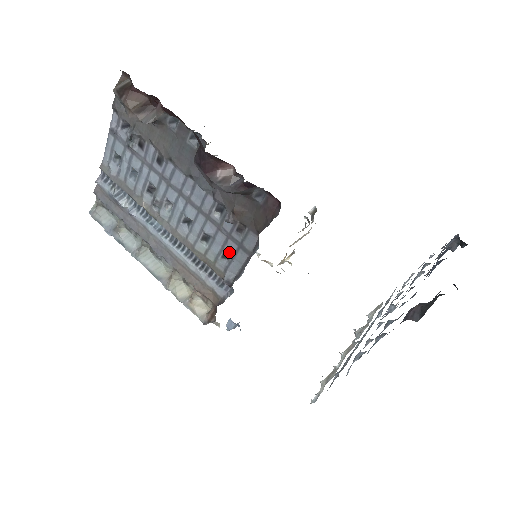
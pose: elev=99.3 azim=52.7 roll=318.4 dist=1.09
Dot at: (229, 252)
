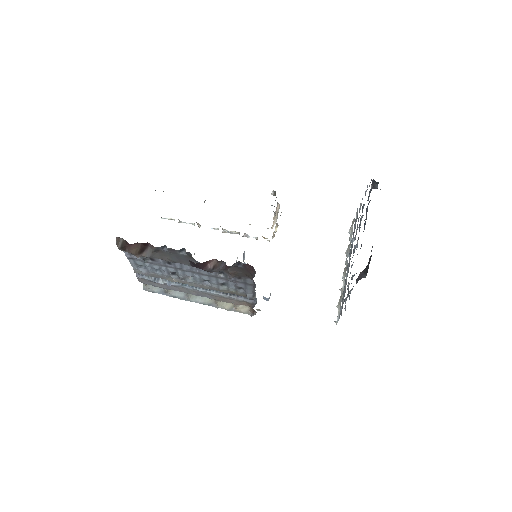
Dot at: (241, 287)
